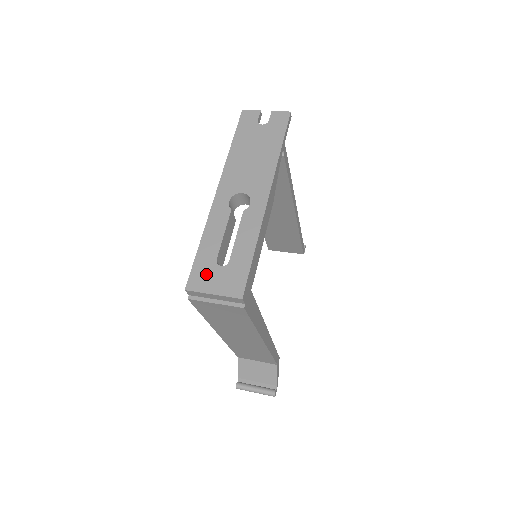
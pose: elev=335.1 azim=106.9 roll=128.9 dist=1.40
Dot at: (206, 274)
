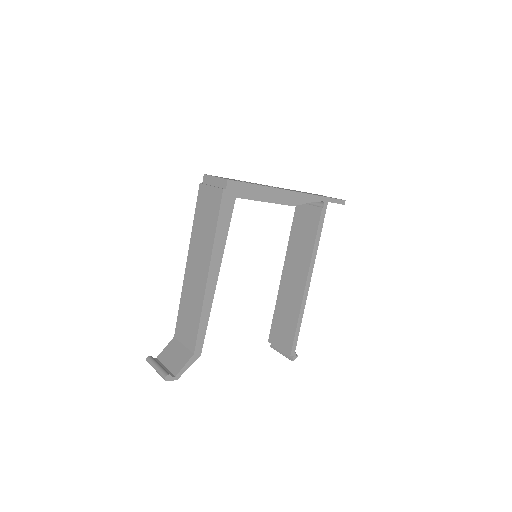
Dot at: (222, 177)
